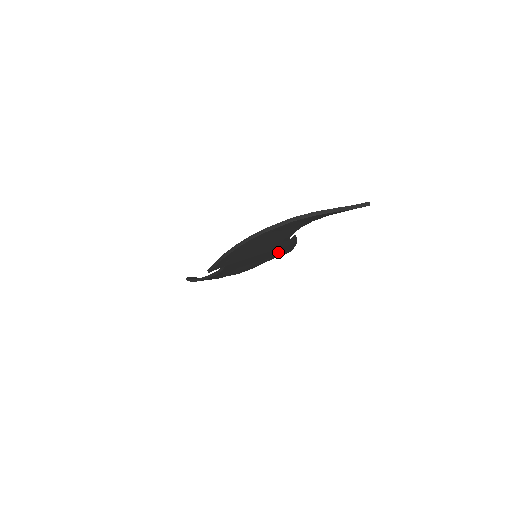
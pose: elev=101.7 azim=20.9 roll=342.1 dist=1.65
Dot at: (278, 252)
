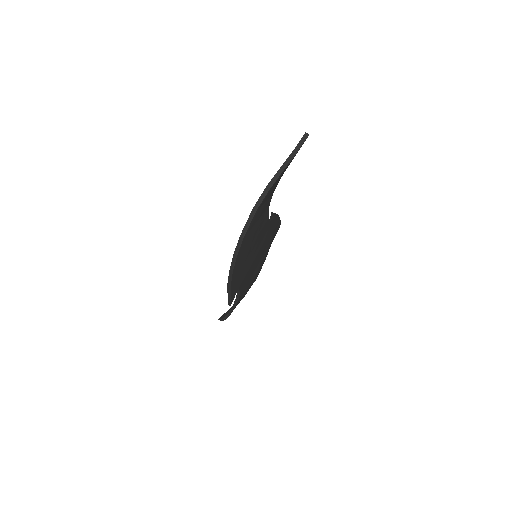
Dot at: (271, 236)
